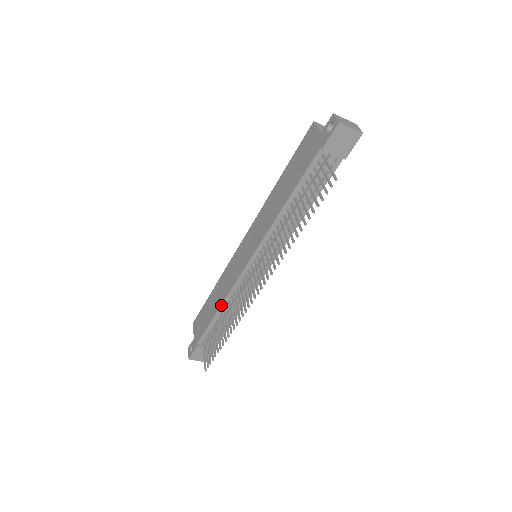
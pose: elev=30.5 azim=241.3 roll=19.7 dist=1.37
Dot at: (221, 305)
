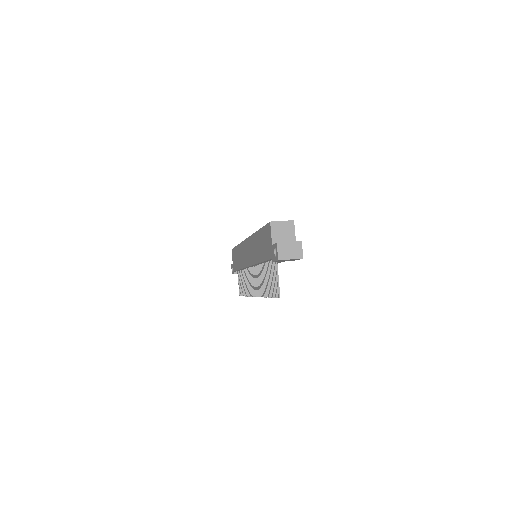
Dot at: (241, 269)
